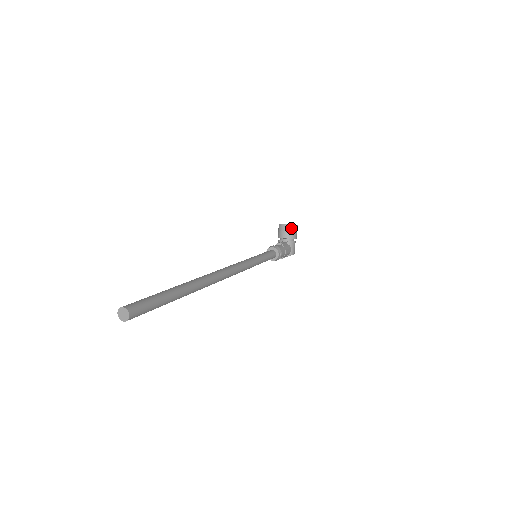
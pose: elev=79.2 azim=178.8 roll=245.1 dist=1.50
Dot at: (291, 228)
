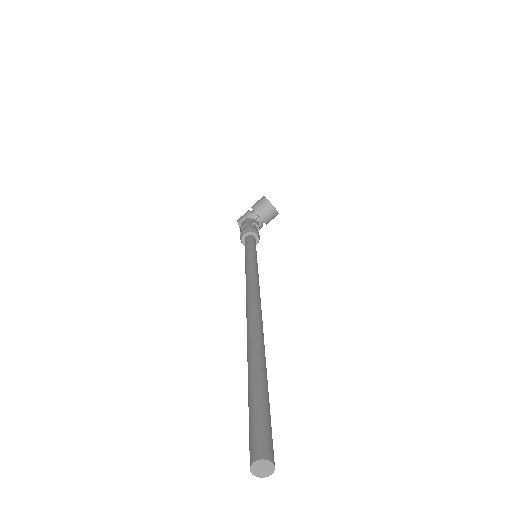
Dot at: (275, 214)
